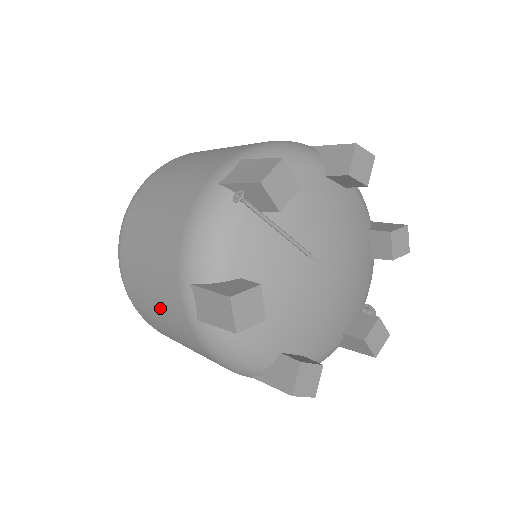
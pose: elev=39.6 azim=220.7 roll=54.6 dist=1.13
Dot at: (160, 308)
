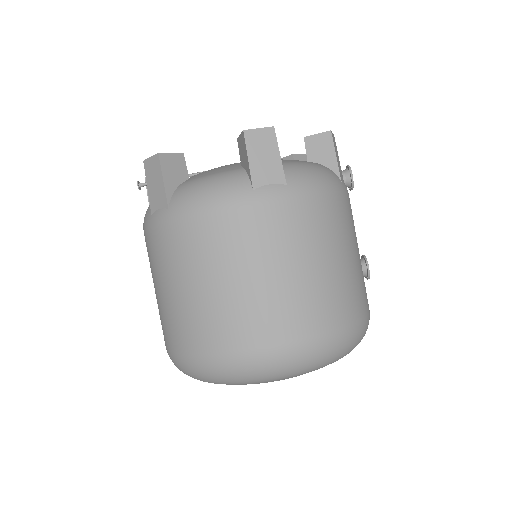
Dot at: (180, 277)
